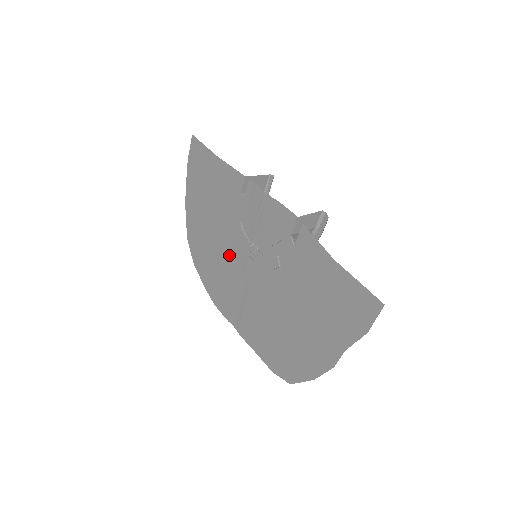
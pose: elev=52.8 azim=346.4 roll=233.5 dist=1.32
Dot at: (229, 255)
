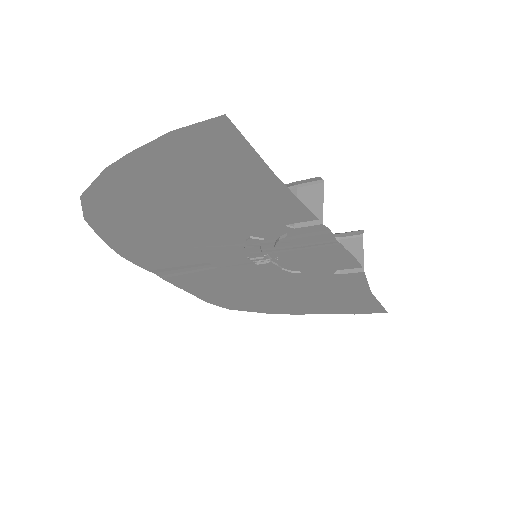
Dot at: (202, 245)
